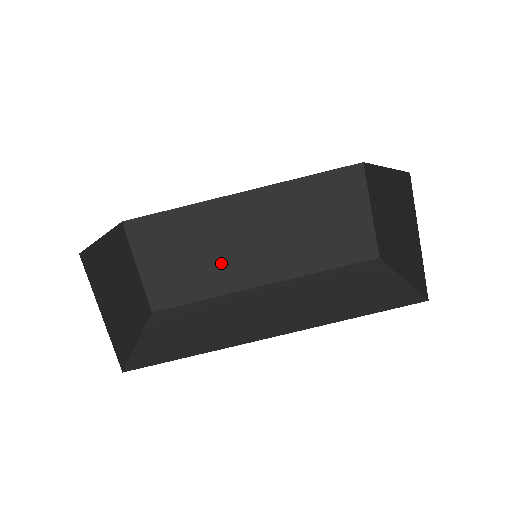
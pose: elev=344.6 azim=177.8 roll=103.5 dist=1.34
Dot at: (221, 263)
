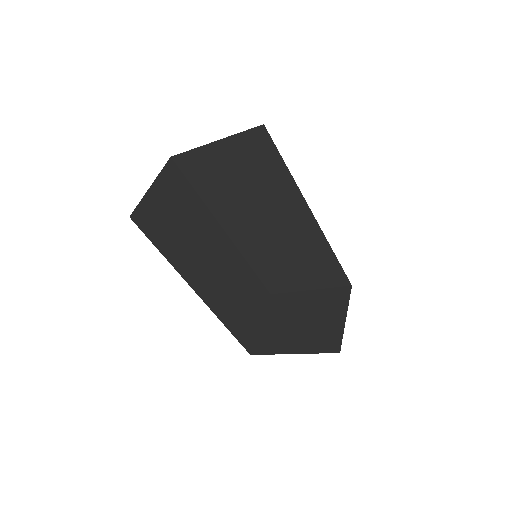
Dot at: (191, 251)
